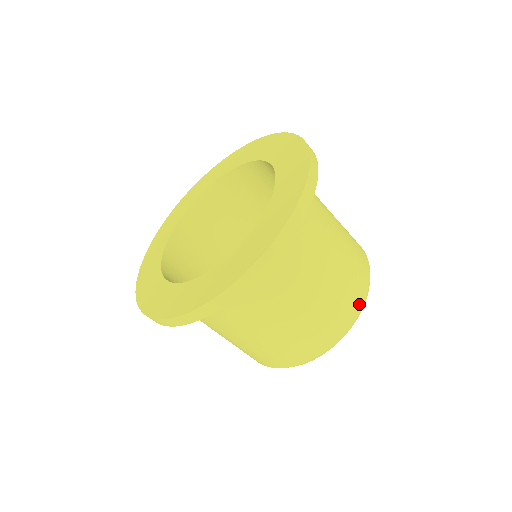
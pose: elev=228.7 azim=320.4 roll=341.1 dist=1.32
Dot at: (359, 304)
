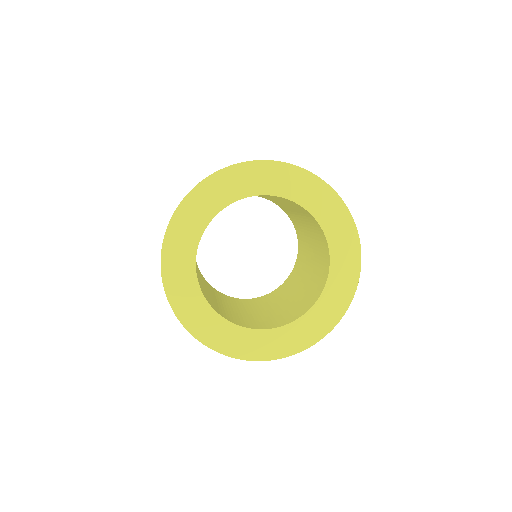
Dot at: occluded
